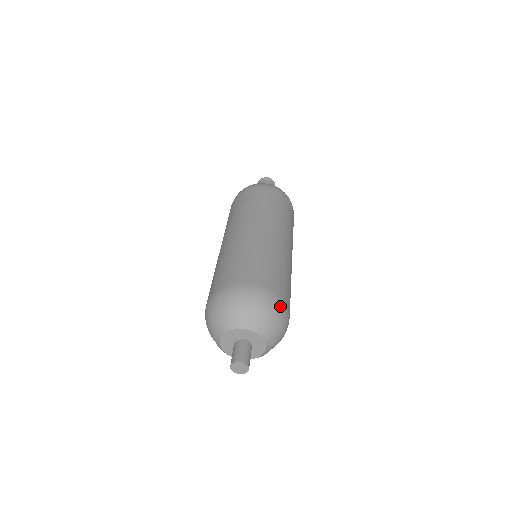
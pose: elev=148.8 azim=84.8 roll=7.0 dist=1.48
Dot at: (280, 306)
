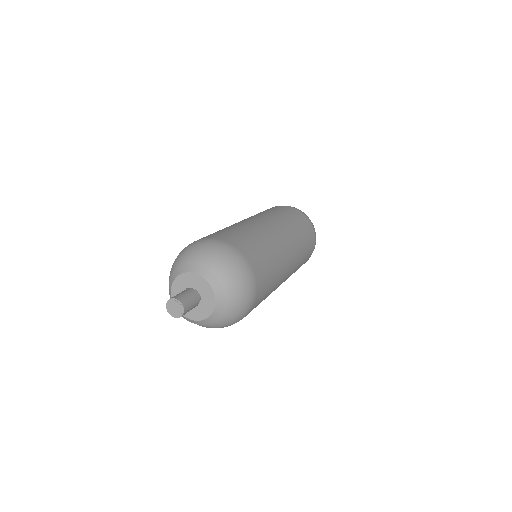
Dot at: (245, 269)
